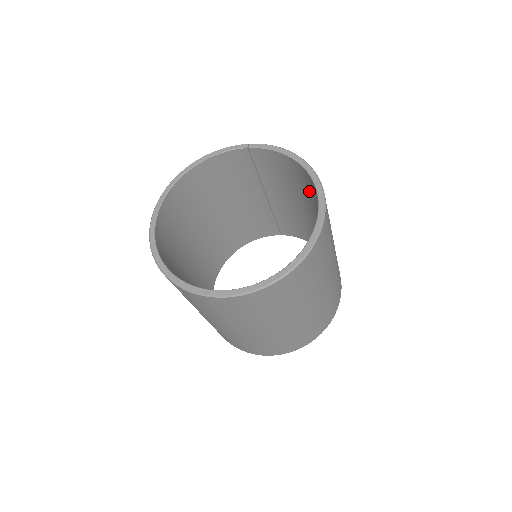
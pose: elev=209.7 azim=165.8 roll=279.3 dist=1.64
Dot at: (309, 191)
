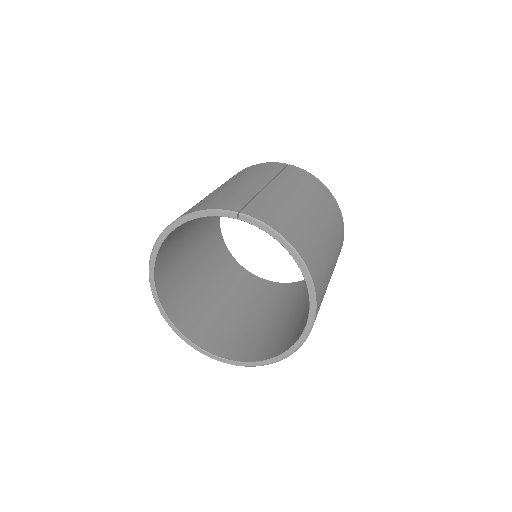
Dot at: occluded
